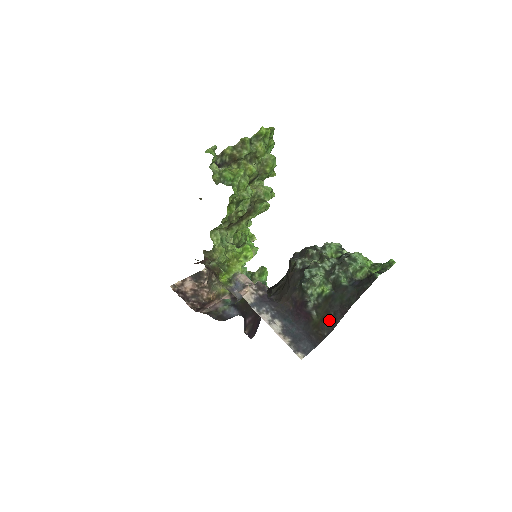
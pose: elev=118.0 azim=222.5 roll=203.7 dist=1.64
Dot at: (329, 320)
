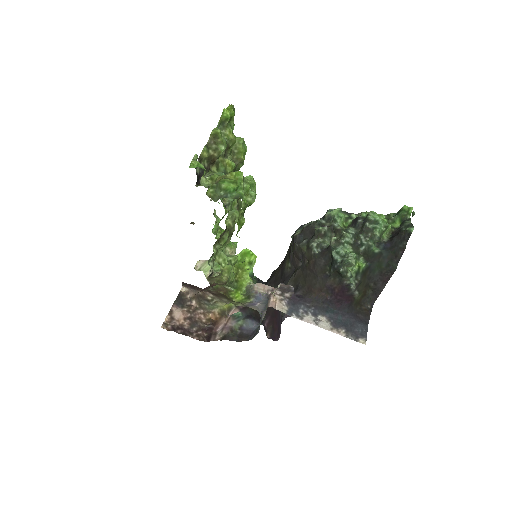
Dot at: (370, 292)
